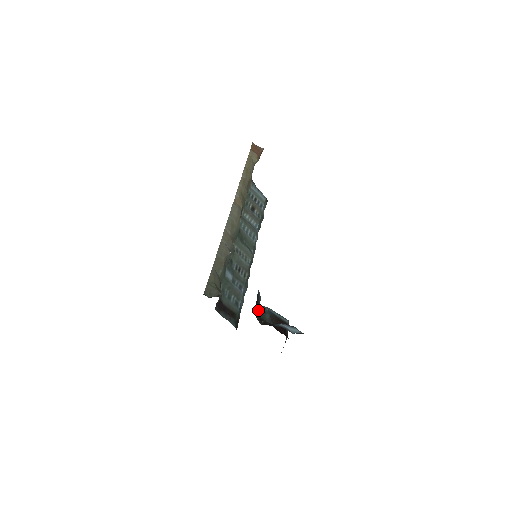
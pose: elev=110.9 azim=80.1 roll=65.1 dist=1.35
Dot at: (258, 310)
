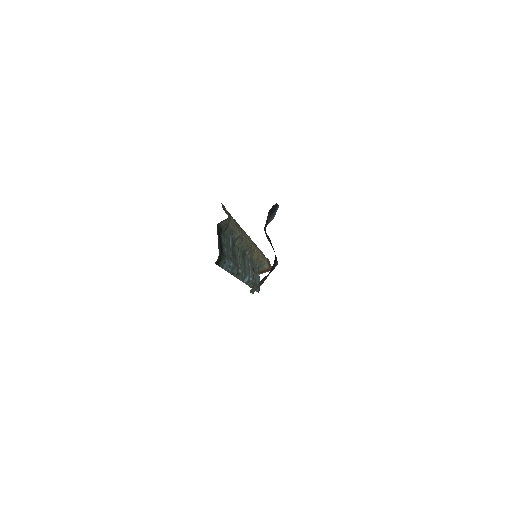
Dot at: (268, 219)
